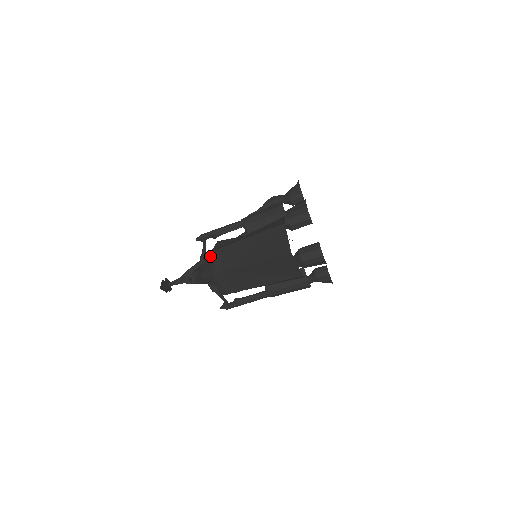
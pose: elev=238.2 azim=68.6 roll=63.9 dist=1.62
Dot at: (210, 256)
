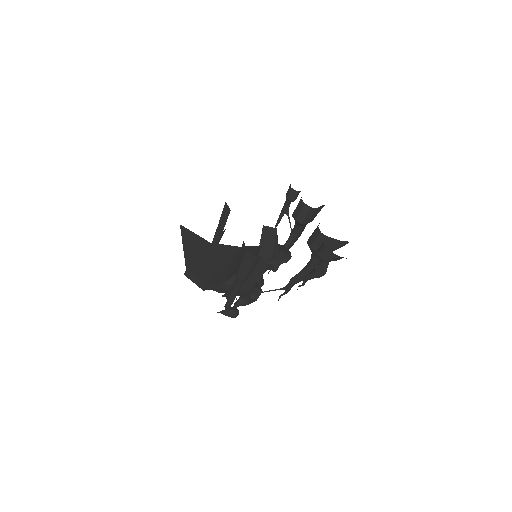
Dot at: occluded
